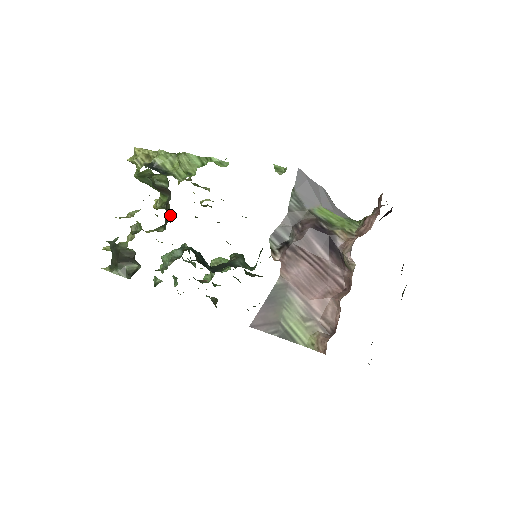
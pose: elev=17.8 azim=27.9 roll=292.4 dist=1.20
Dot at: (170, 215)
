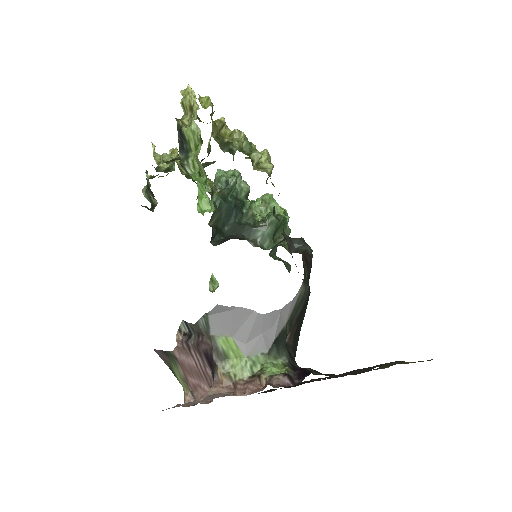
Dot at: occluded
